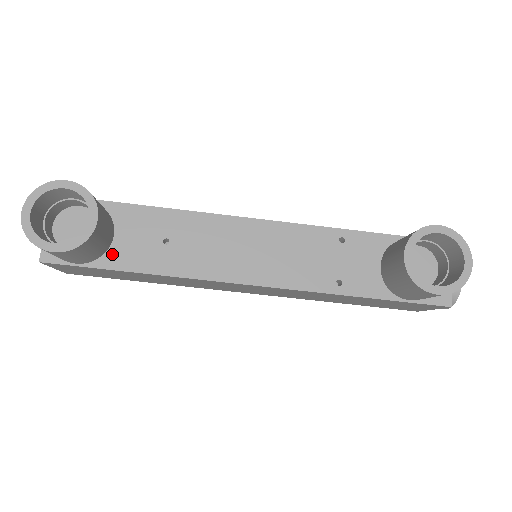
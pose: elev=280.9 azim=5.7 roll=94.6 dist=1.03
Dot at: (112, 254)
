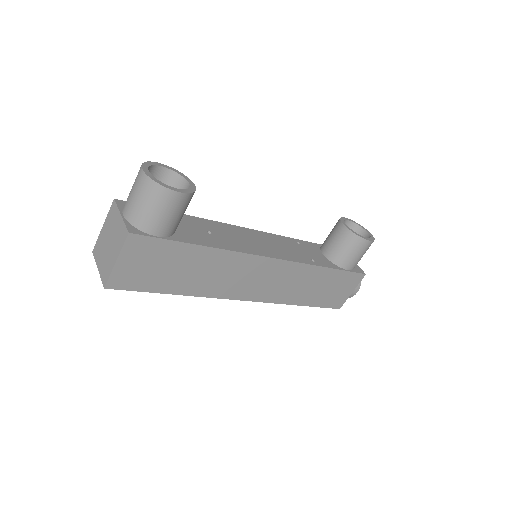
Dot at: (180, 234)
